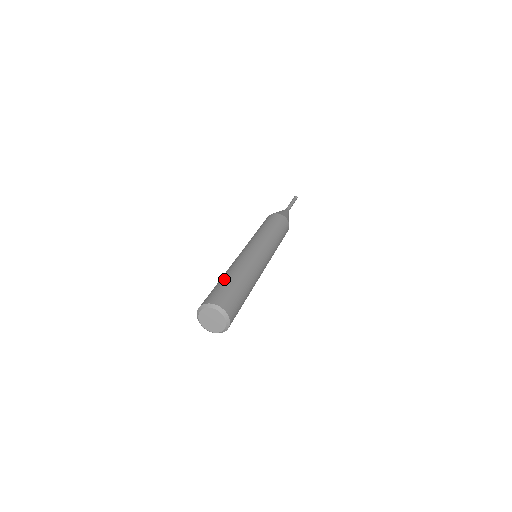
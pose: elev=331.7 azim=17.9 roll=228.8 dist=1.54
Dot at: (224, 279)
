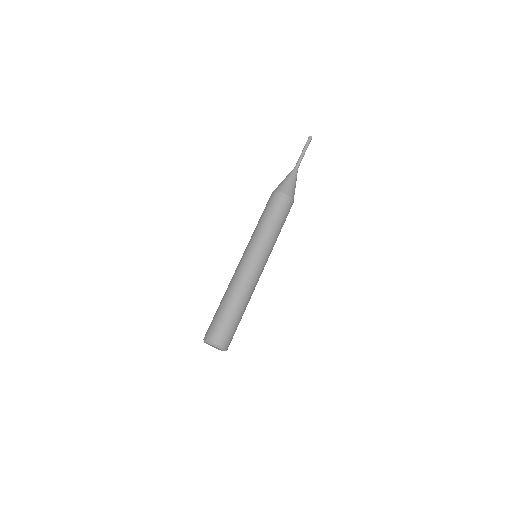
Dot at: (235, 313)
